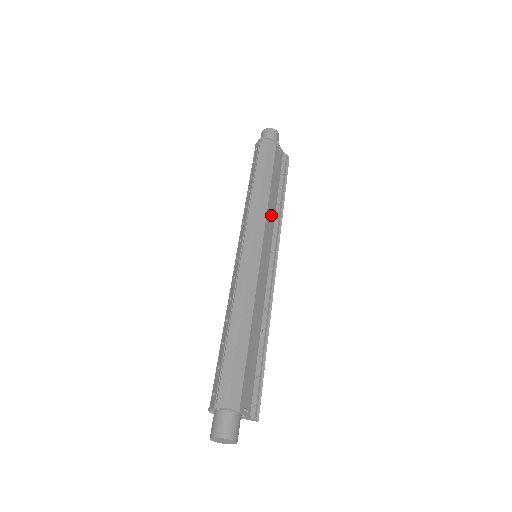
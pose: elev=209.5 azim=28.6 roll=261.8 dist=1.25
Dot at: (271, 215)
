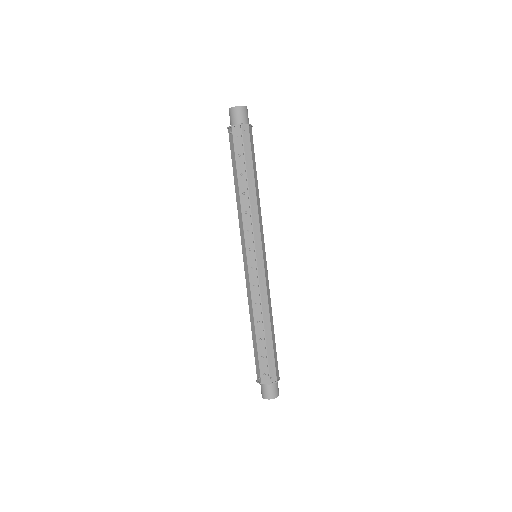
Dot at: occluded
